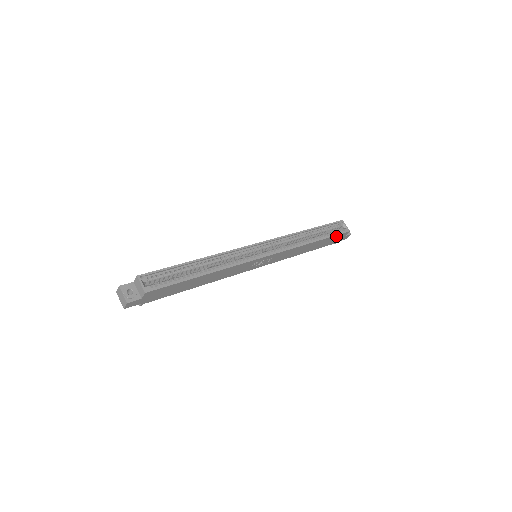
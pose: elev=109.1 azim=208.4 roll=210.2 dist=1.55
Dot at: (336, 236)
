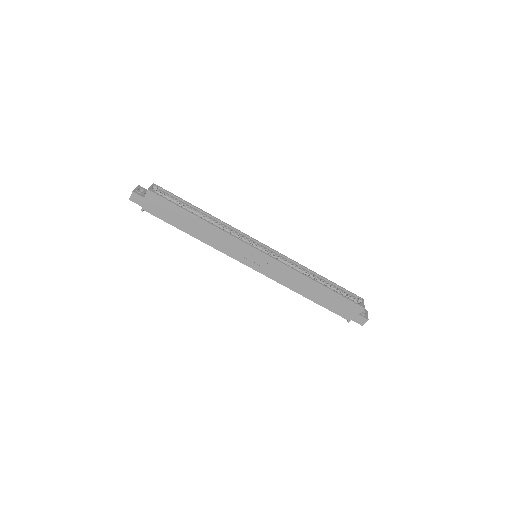
Dot at: (346, 301)
